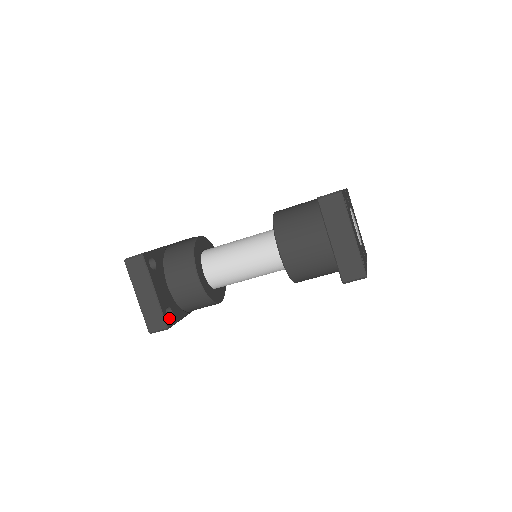
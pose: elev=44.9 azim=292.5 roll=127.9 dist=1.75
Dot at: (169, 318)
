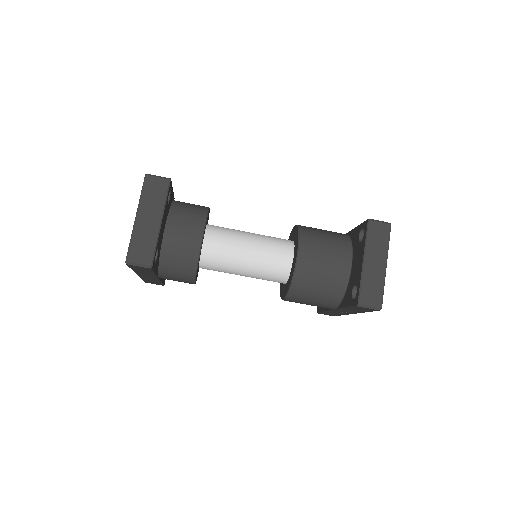
Dot at: occluded
